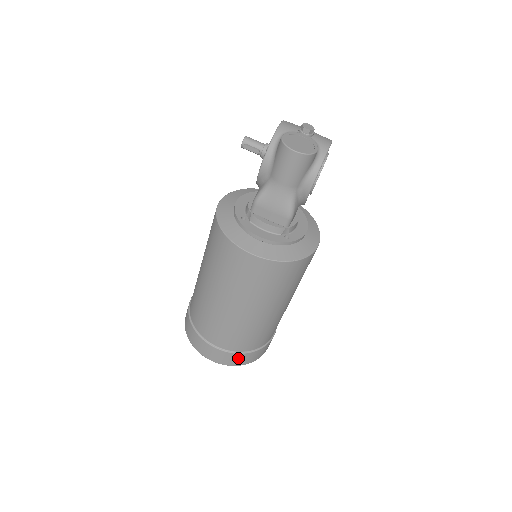
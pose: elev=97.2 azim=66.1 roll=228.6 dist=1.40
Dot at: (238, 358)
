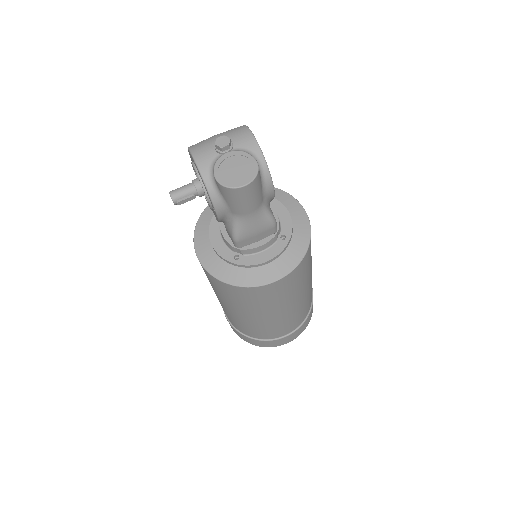
Dot at: (304, 325)
